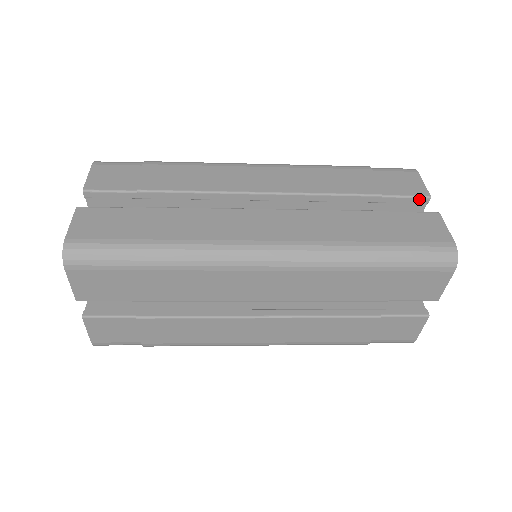
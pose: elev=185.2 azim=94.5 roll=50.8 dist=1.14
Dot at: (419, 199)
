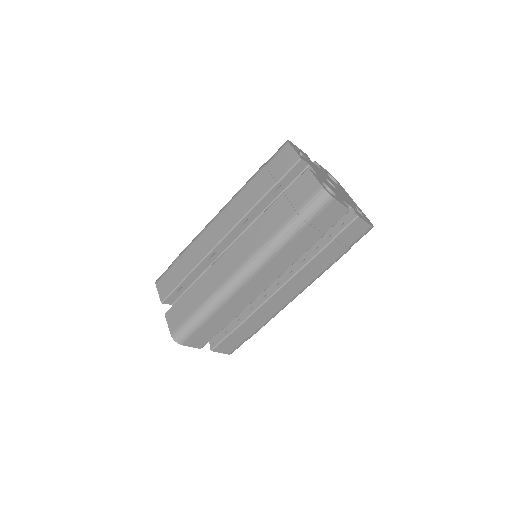
Dot at: occluded
